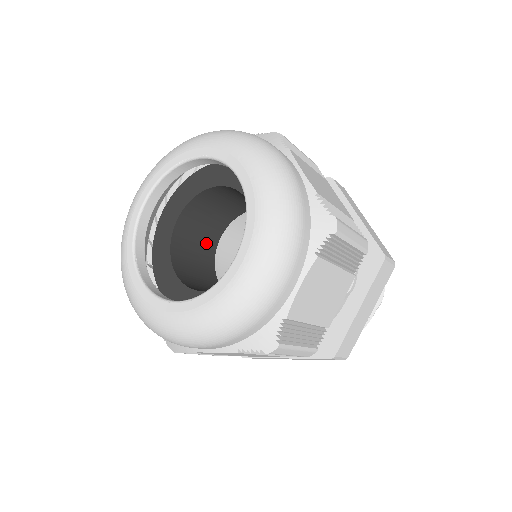
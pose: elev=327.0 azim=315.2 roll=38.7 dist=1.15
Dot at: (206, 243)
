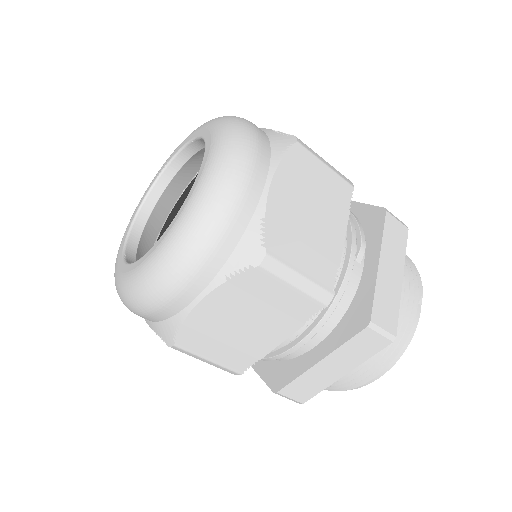
Dot at: occluded
